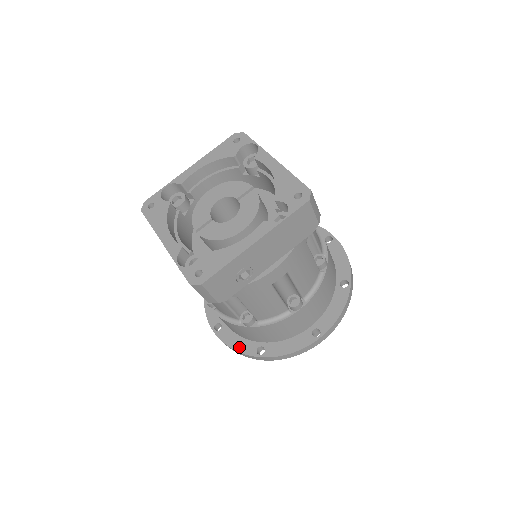
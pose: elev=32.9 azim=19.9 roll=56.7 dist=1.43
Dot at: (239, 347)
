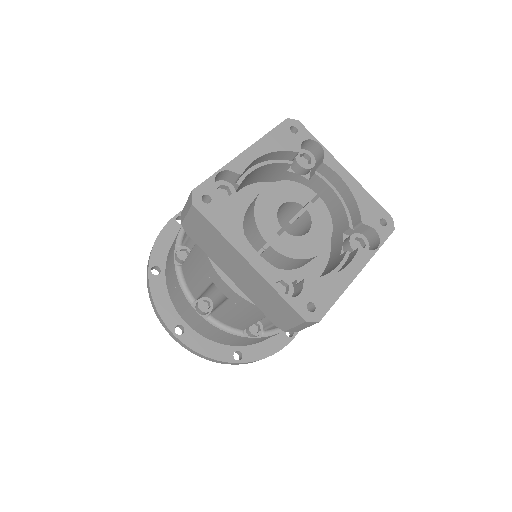
Dot at: (212, 353)
